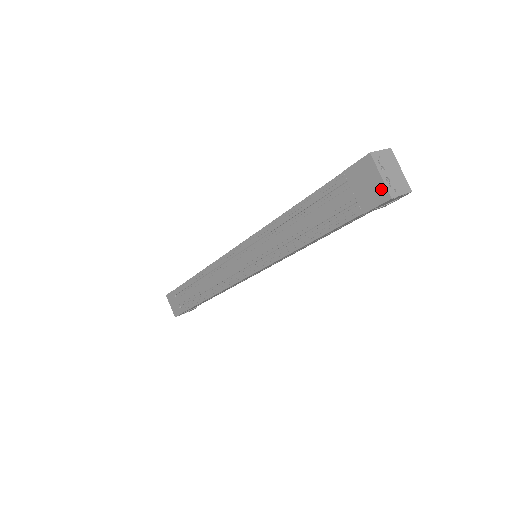
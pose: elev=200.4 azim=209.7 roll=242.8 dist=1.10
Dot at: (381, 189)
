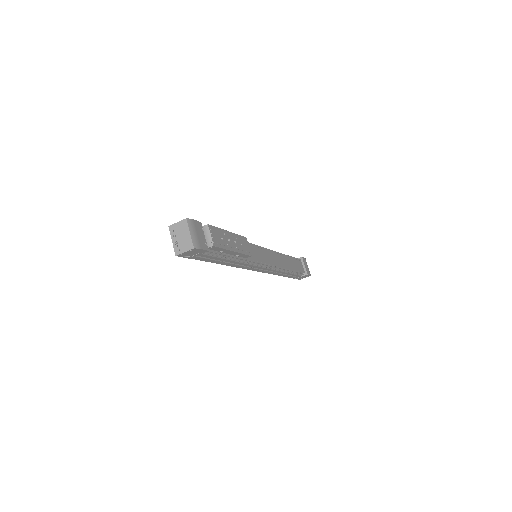
Dot at: (176, 249)
